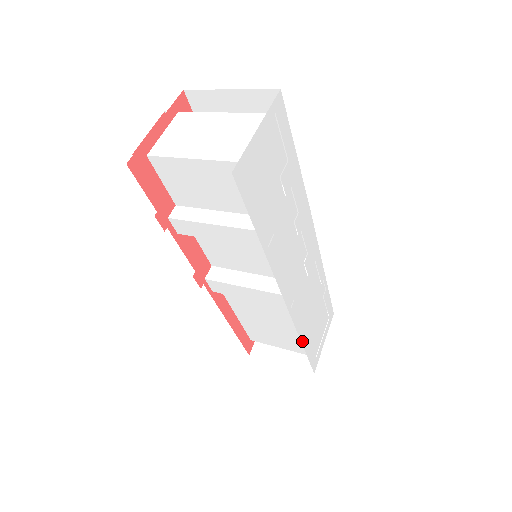
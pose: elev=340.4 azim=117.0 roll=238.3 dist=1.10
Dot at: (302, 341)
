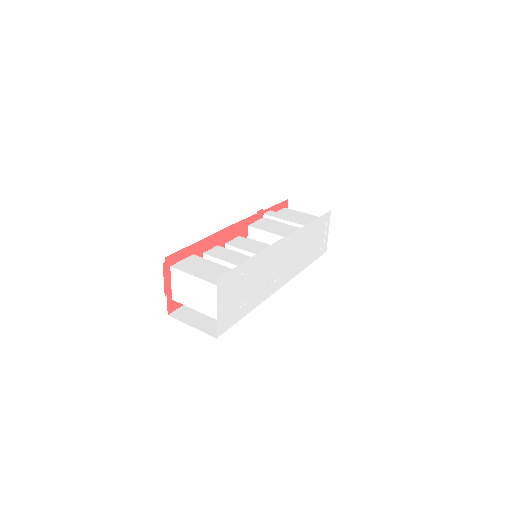
Dot at: (305, 267)
